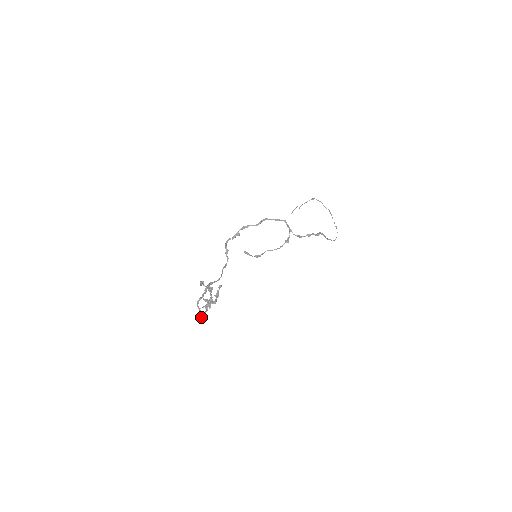
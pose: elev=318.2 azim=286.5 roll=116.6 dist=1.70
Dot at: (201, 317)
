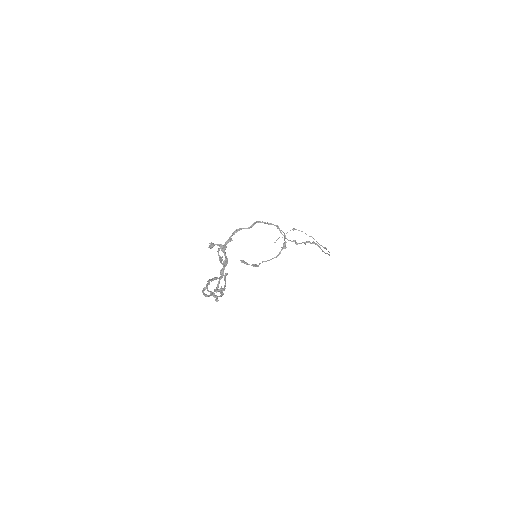
Dot at: occluded
